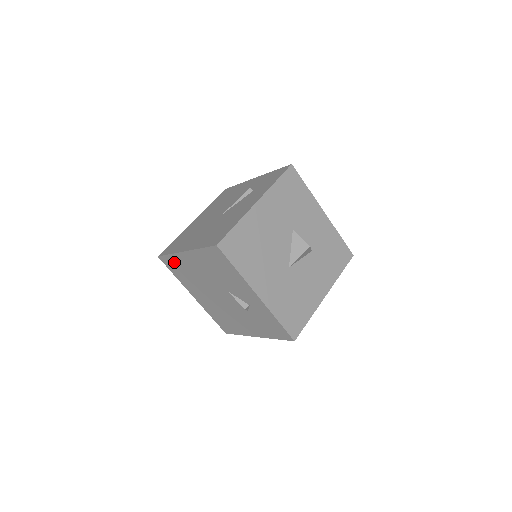
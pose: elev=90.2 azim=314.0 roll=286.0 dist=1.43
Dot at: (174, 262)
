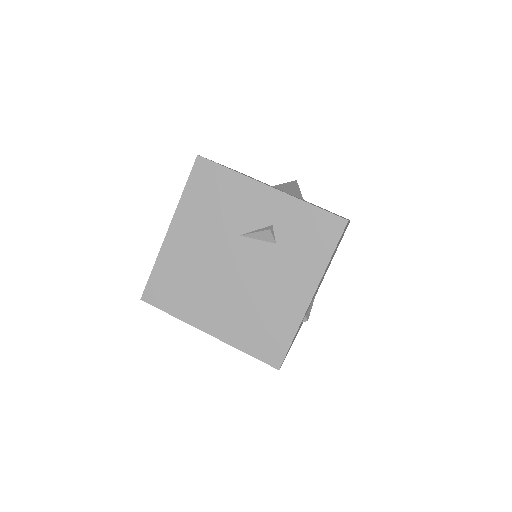
Dot at: (163, 277)
